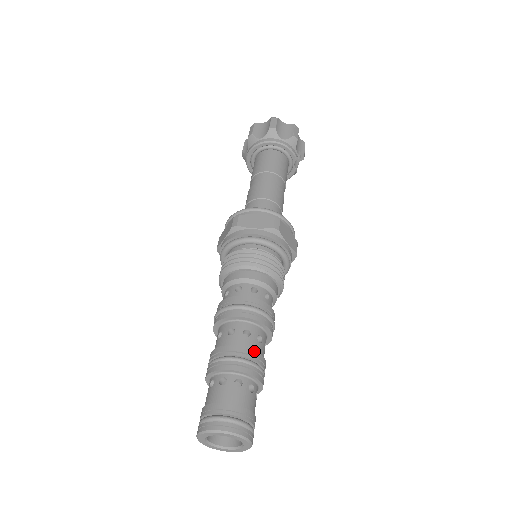
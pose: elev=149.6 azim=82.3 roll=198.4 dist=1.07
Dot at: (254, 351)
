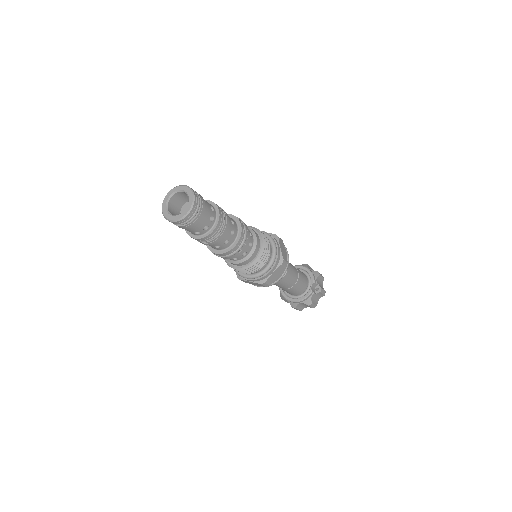
Dot at: occluded
